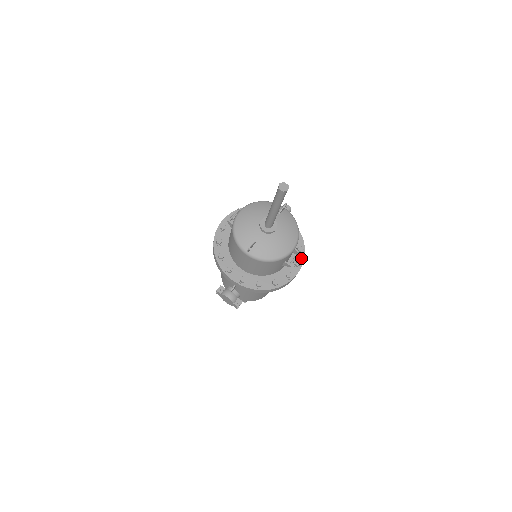
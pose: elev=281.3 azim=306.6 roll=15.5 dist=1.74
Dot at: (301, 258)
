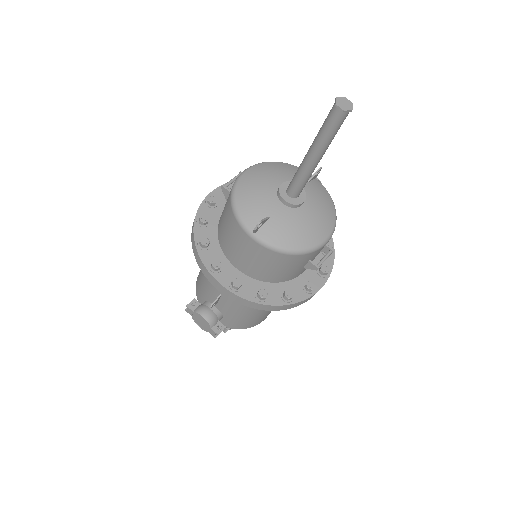
Dot at: (329, 264)
